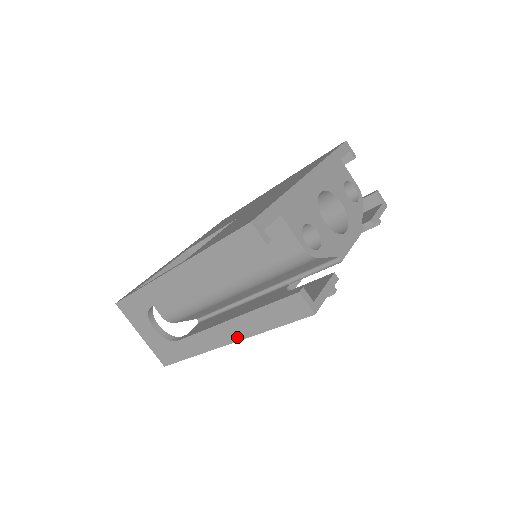
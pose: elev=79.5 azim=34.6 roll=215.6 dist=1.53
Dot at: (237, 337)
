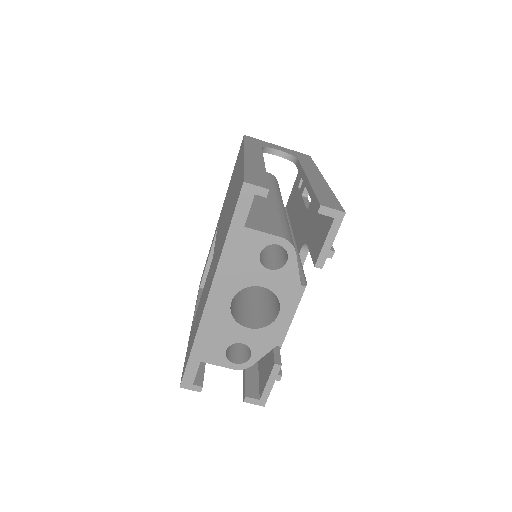
Dot at: occluded
